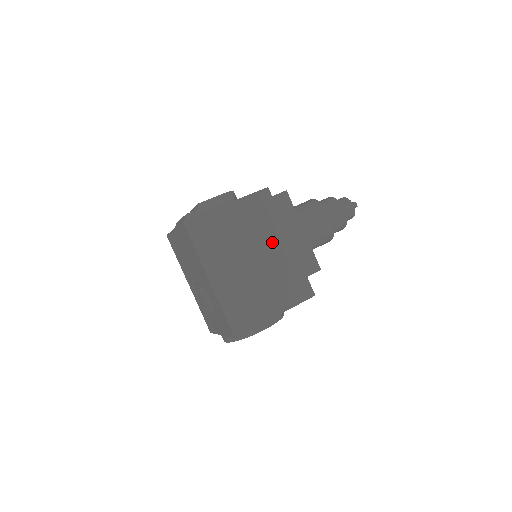
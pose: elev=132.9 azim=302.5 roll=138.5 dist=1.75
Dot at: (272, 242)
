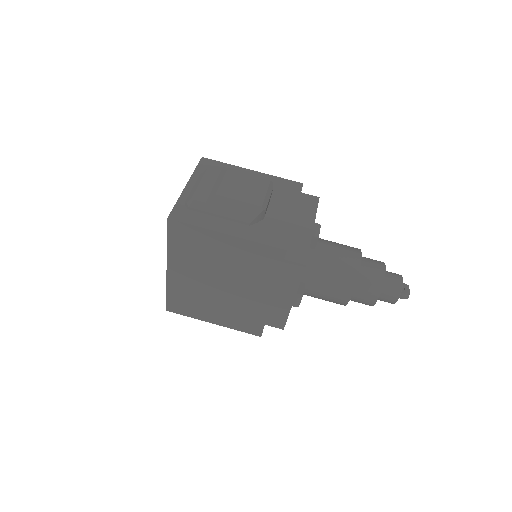
Dot at: (251, 286)
